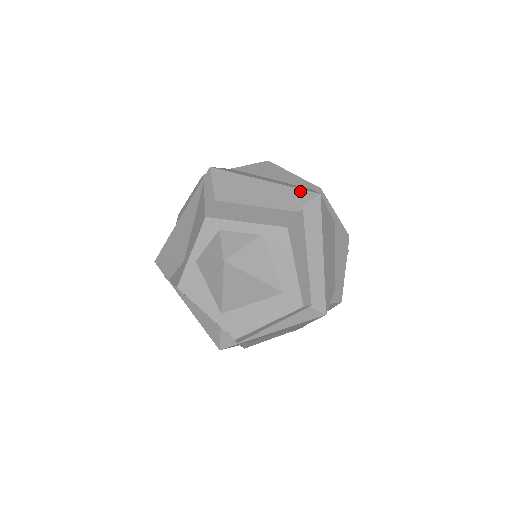
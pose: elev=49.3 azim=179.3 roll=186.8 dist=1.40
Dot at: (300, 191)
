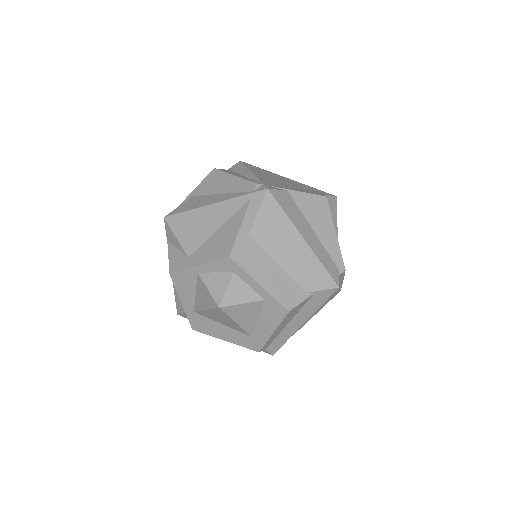
Dot at: (325, 273)
